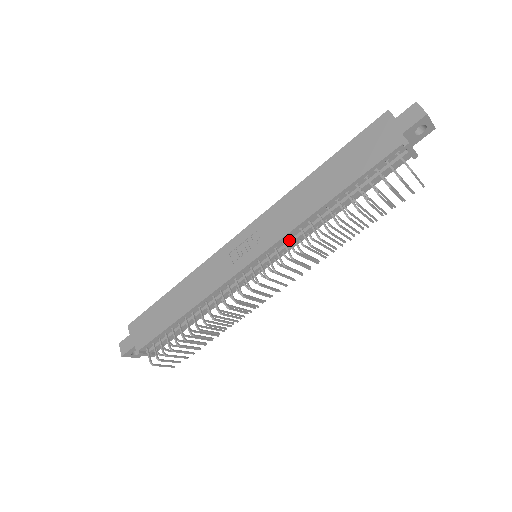
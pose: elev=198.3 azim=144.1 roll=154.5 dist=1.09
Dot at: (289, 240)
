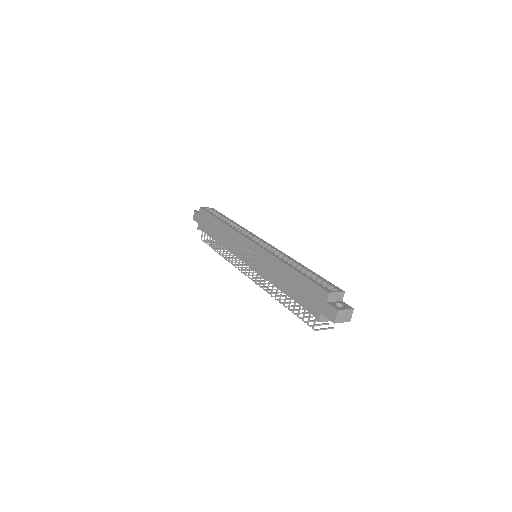
Dot at: occluded
